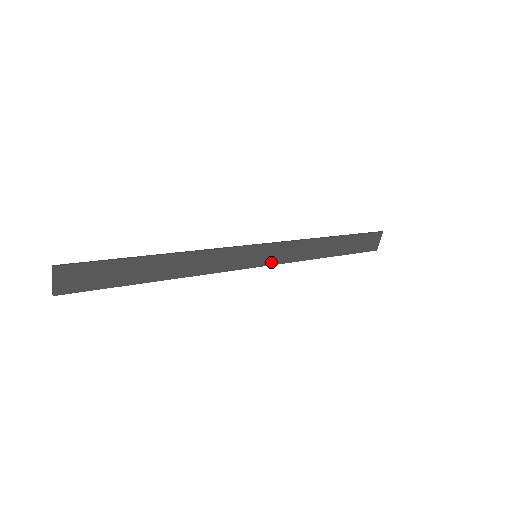
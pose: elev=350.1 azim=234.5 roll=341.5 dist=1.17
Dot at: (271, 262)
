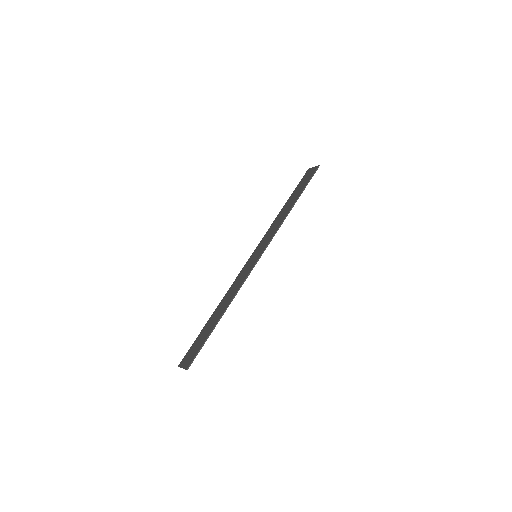
Dot at: (260, 246)
